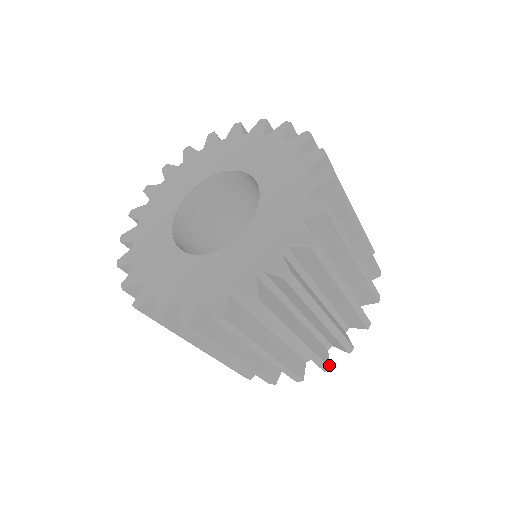
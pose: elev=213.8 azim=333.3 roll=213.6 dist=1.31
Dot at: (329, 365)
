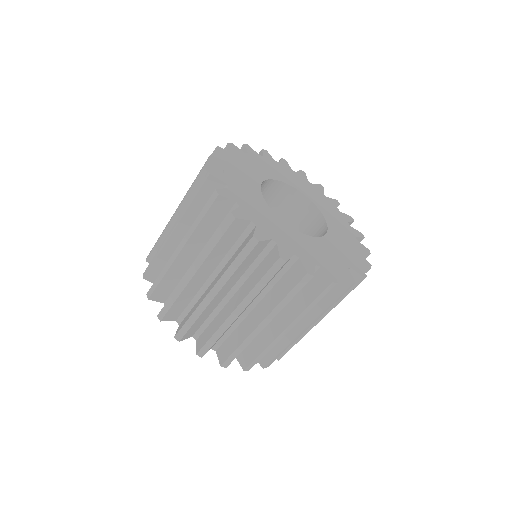
Dot at: (182, 339)
